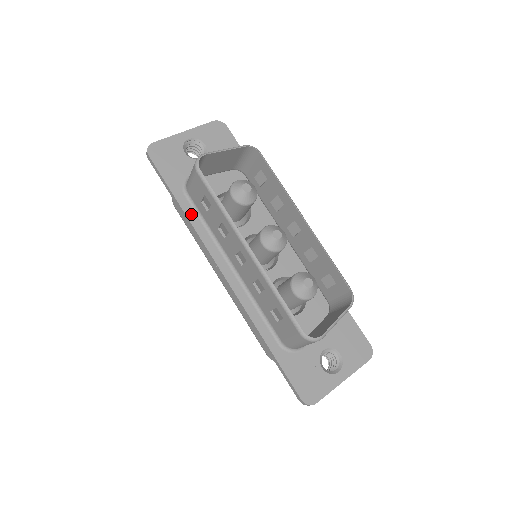
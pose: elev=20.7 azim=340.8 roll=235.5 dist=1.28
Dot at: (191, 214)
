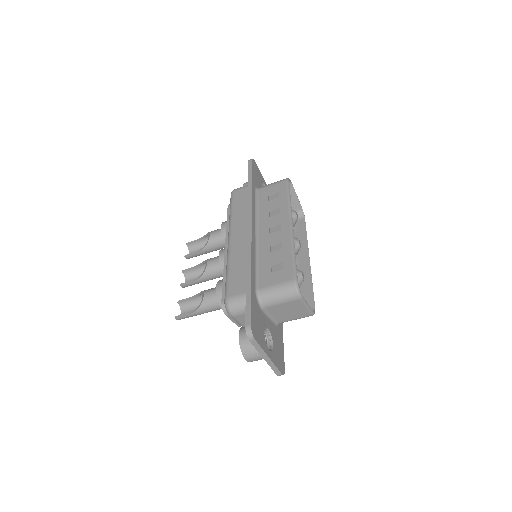
Dot at: (253, 196)
